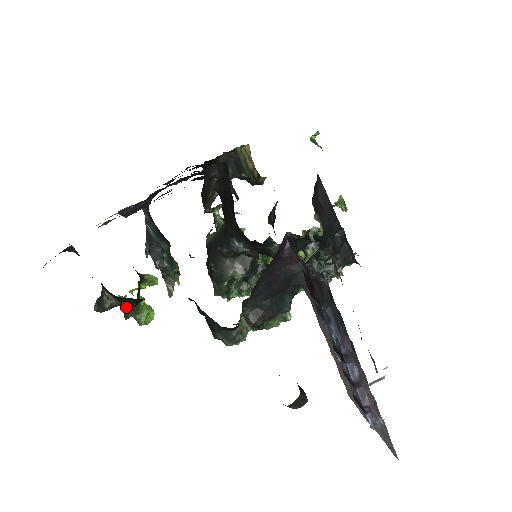
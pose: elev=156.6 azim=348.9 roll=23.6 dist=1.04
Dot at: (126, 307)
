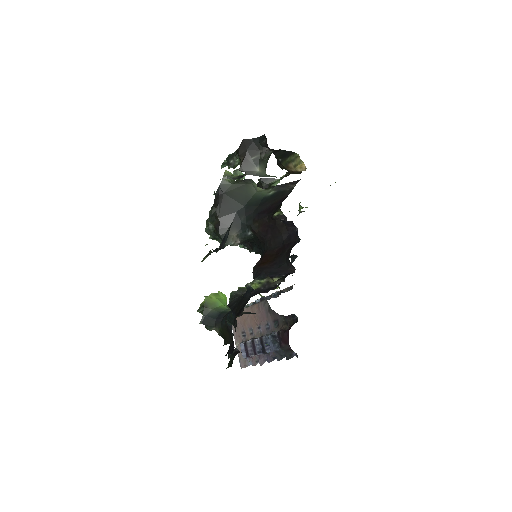
Dot at: occluded
